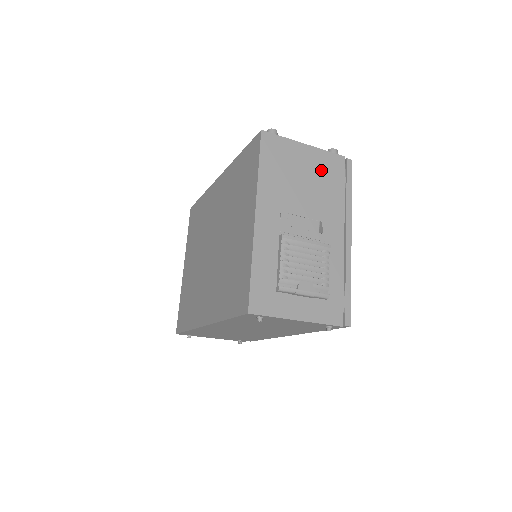
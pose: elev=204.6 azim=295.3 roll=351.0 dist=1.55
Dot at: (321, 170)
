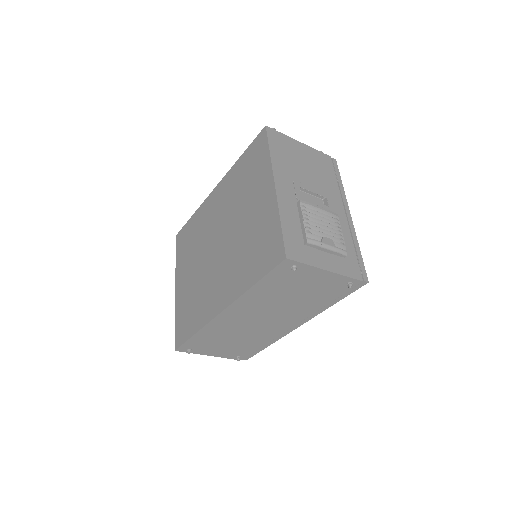
Dot at: (316, 162)
